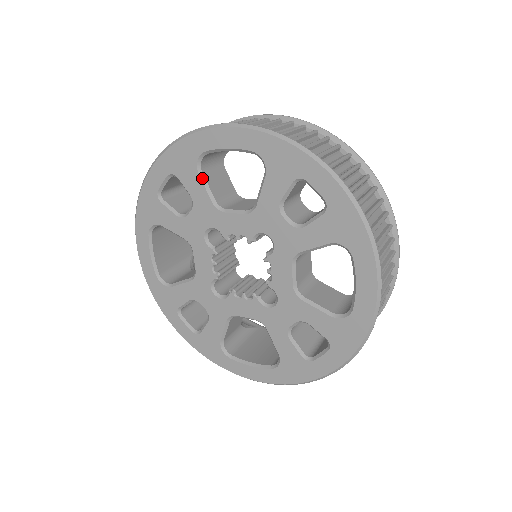
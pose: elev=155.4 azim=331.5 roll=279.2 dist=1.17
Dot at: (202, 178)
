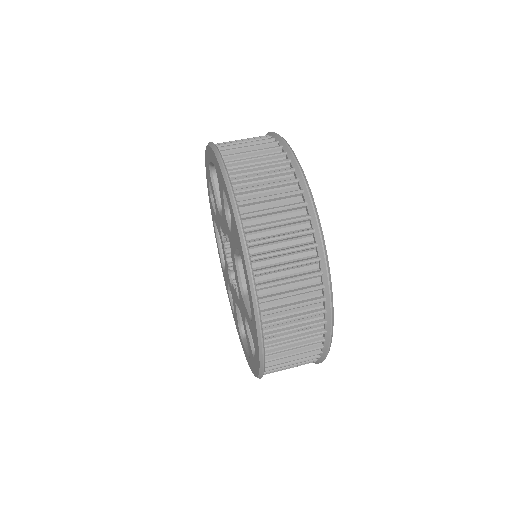
Dot at: (213, 185)
